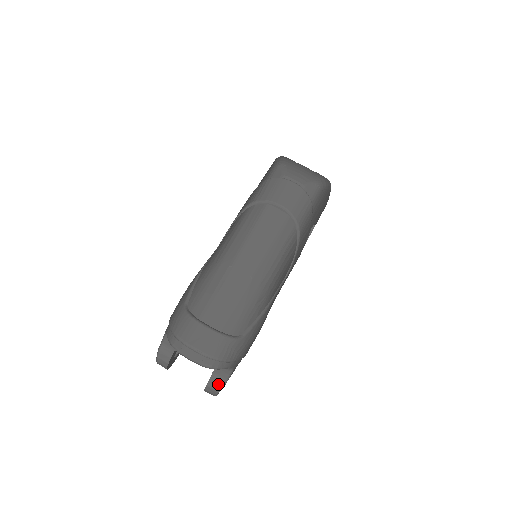
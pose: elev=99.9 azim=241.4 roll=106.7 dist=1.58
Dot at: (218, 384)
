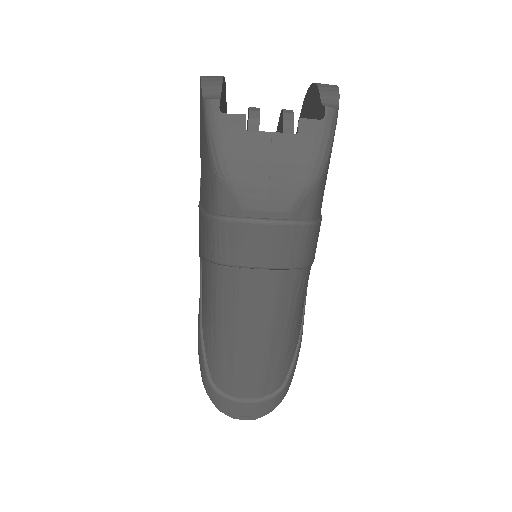
Dot at: occluded
